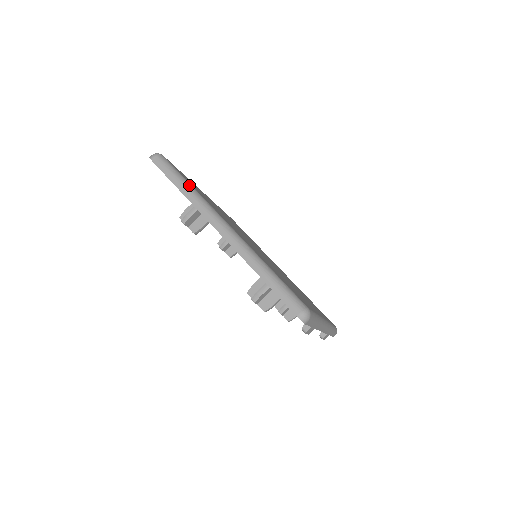
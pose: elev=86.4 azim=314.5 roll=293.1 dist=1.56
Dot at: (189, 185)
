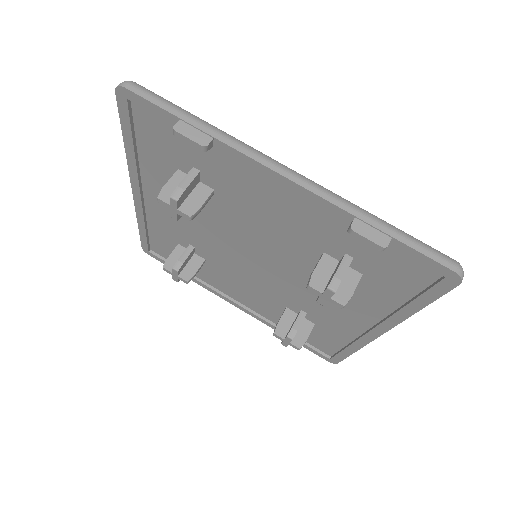
Dot at: occluded
